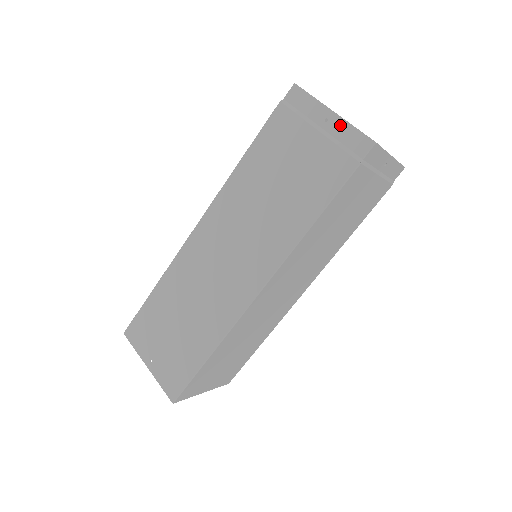
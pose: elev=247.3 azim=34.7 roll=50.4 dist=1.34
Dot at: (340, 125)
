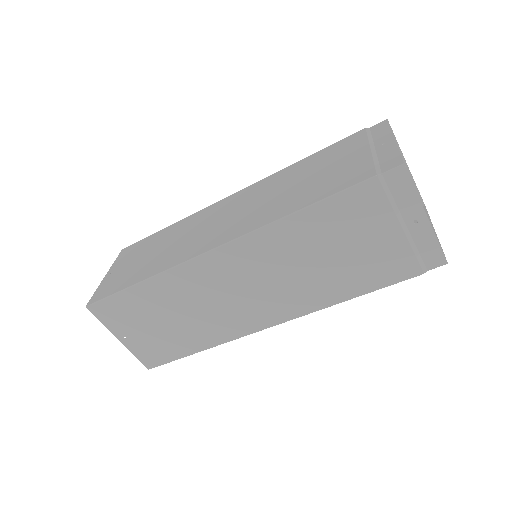
Dot at: (426, 234)
